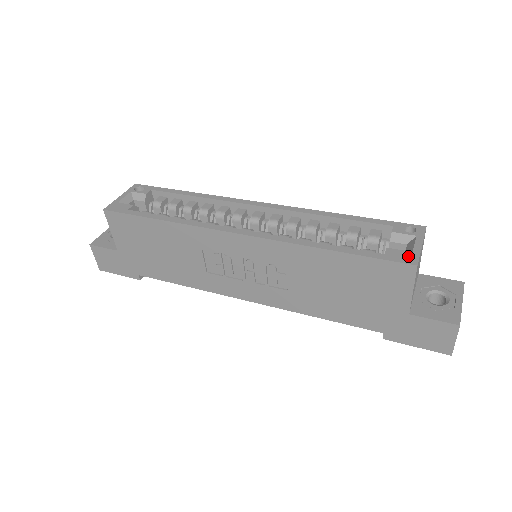
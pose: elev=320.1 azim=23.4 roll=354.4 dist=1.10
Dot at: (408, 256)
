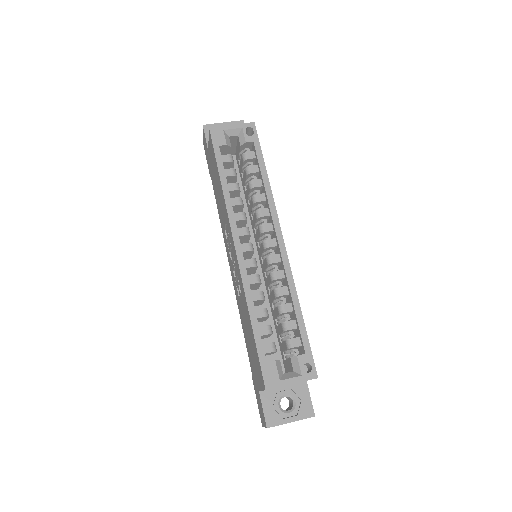
Dot at: (273, 380)
